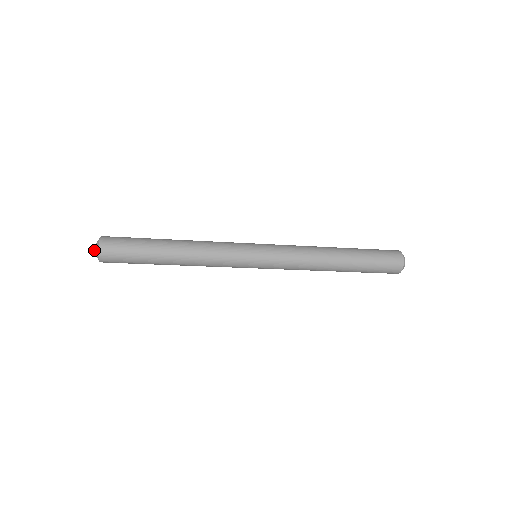
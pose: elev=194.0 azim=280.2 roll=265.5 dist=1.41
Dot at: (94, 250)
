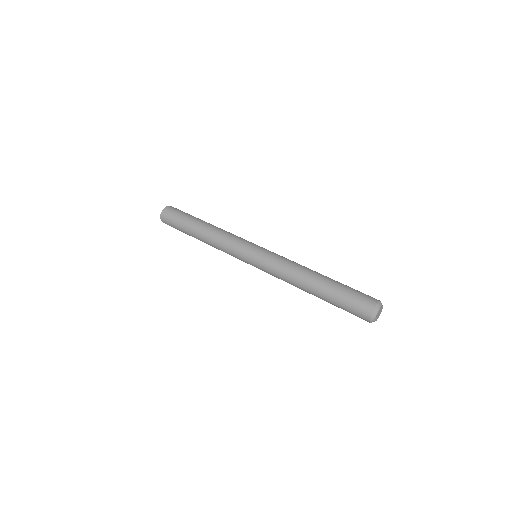
Dot at: occluded
